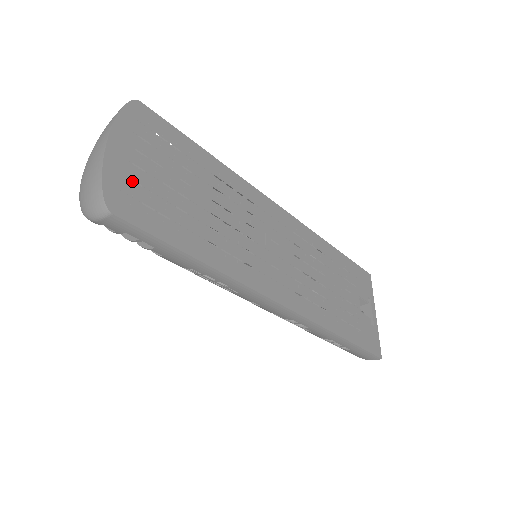
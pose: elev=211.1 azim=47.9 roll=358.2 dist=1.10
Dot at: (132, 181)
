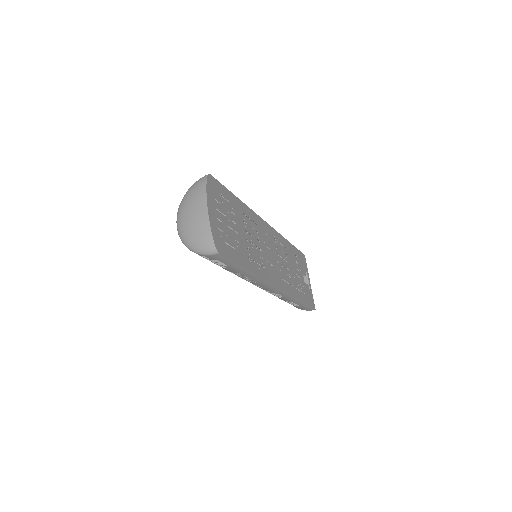
Dot at: occluded
